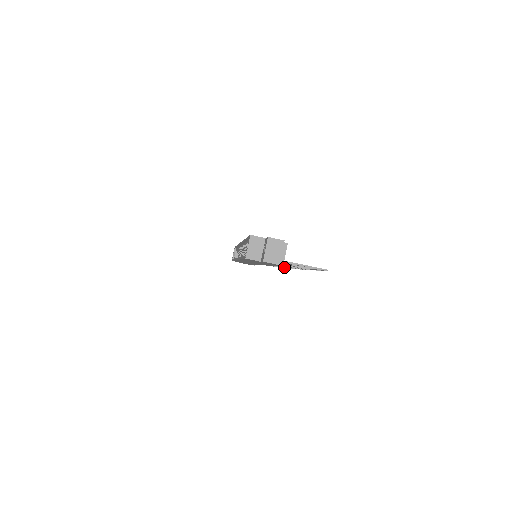
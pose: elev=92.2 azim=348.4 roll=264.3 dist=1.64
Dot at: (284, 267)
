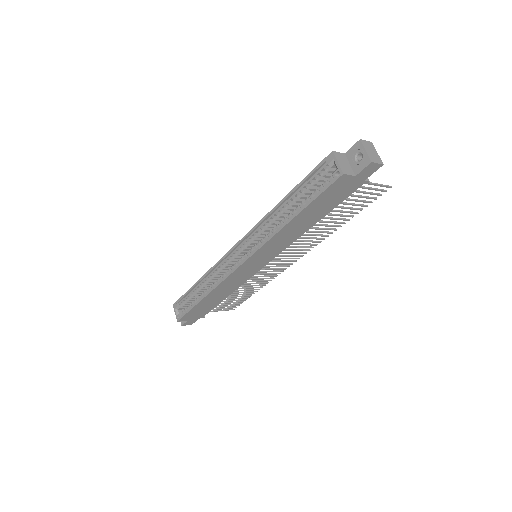
Dot at: (262, 283)
